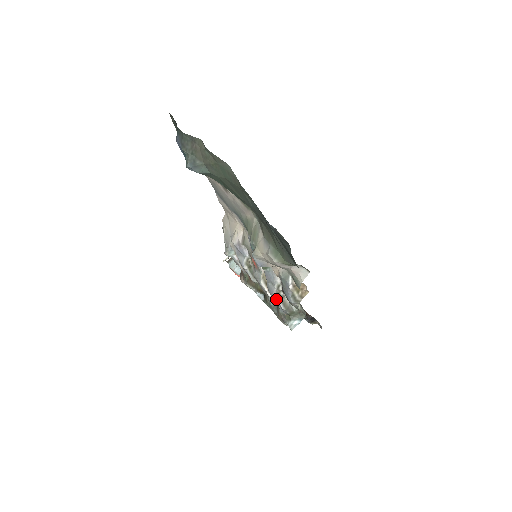
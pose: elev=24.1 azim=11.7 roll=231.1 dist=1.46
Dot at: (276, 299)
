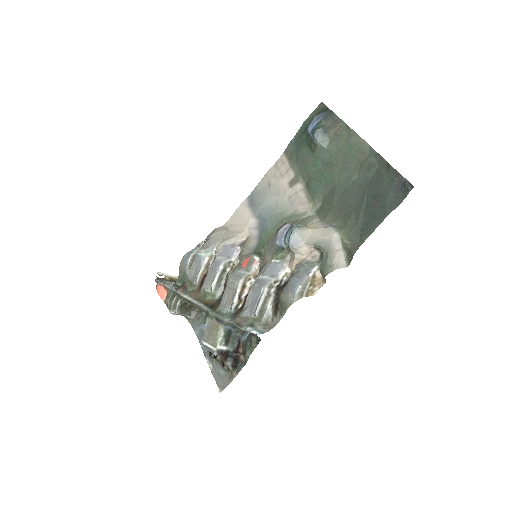
Dot at: (262, 292)
